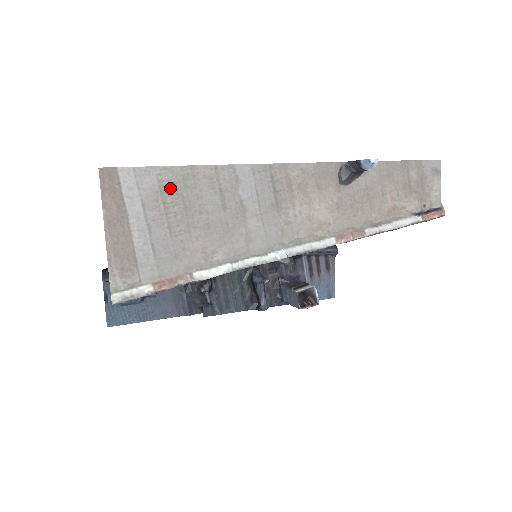
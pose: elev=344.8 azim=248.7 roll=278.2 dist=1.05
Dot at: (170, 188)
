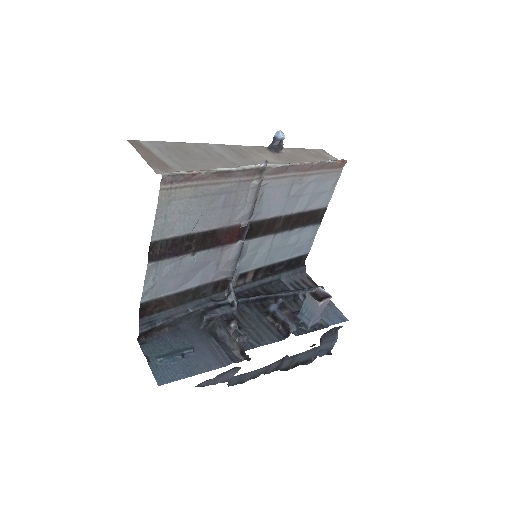
Dot at: (173, 147)
